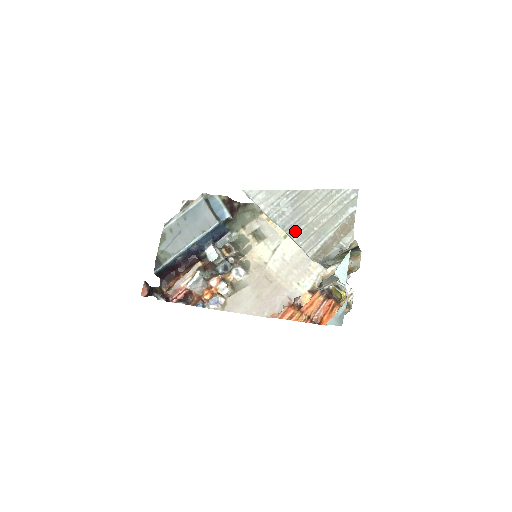
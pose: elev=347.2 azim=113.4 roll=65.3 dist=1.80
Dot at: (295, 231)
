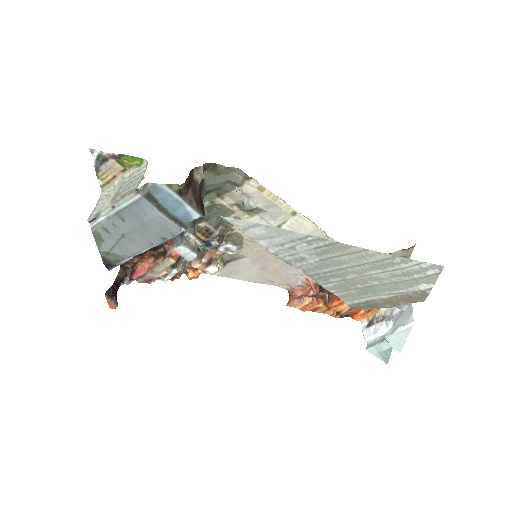
Dot at: (324, 280)
